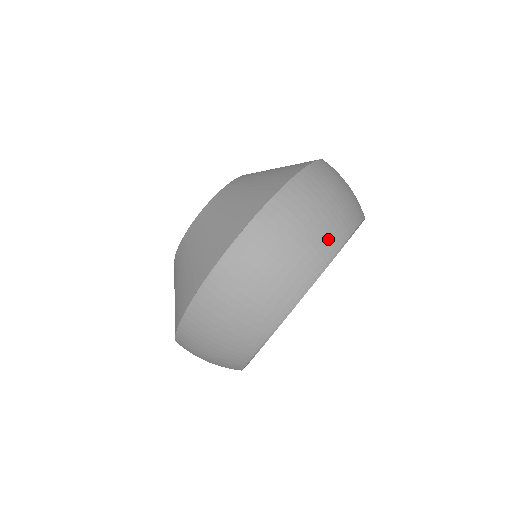
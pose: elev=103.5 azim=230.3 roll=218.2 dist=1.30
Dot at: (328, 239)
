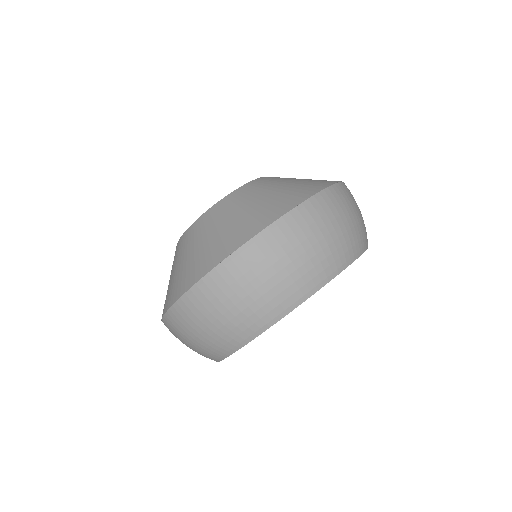
Dot at: (287, 297)
